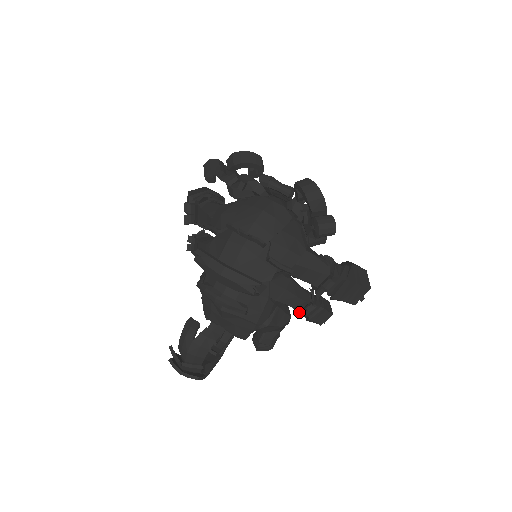
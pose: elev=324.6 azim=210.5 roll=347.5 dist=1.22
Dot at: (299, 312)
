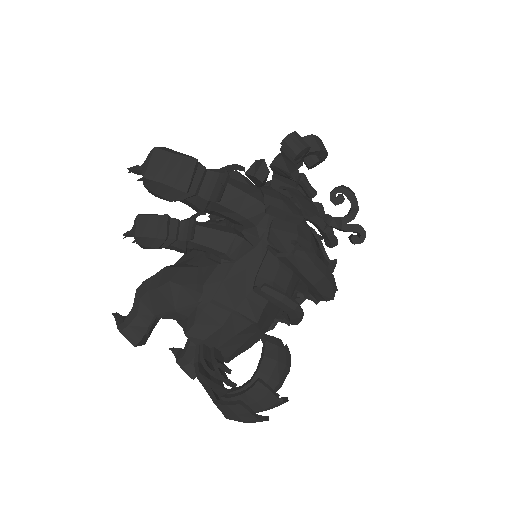
Dot at: (276, 321)
